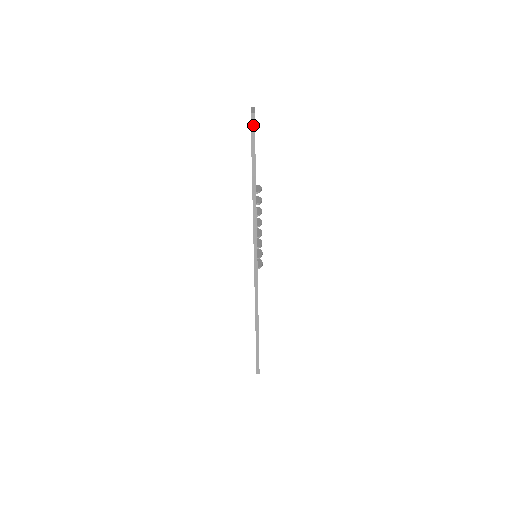
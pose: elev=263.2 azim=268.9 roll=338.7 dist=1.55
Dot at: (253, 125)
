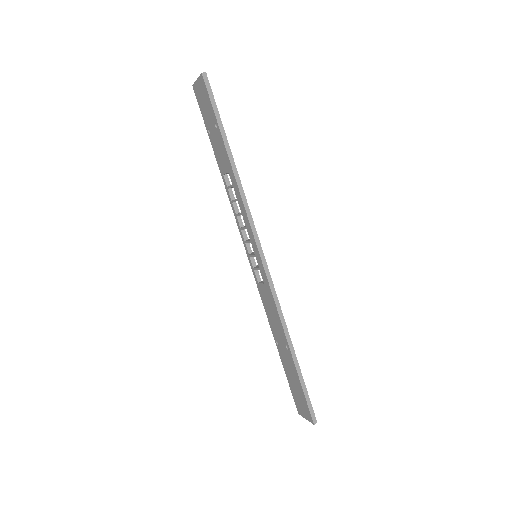
Dot at: (208, 86)
